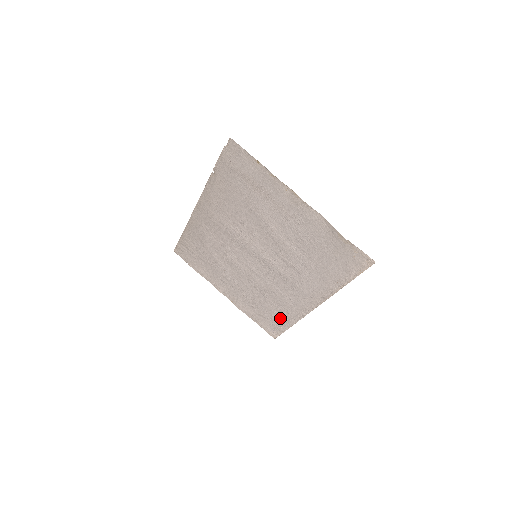
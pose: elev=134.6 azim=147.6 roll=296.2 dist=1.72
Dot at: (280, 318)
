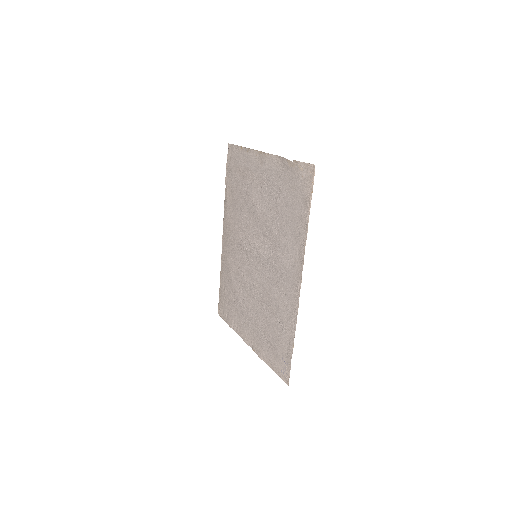
Dot at: (284, 338)
